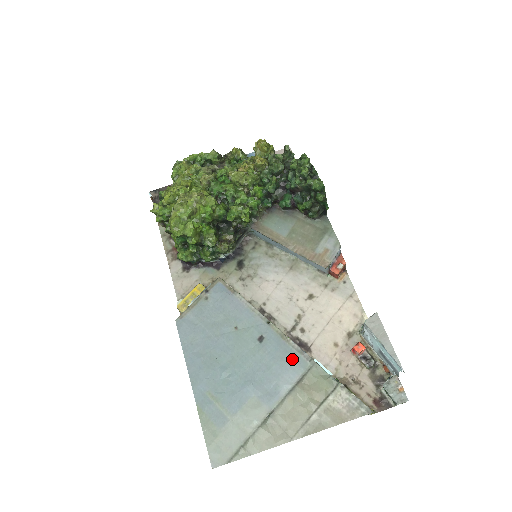
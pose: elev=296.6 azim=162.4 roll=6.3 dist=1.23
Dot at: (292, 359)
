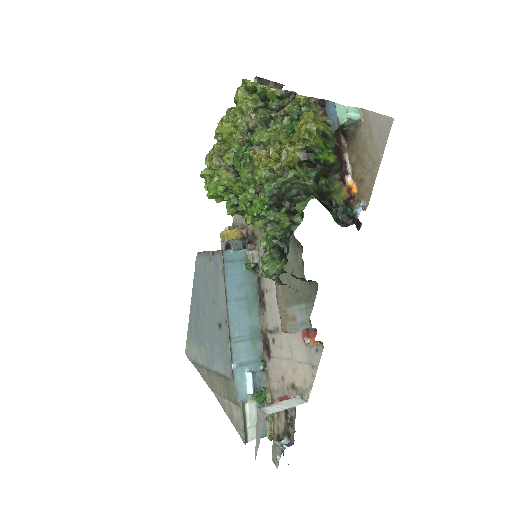
Dot at: (225, 360)
